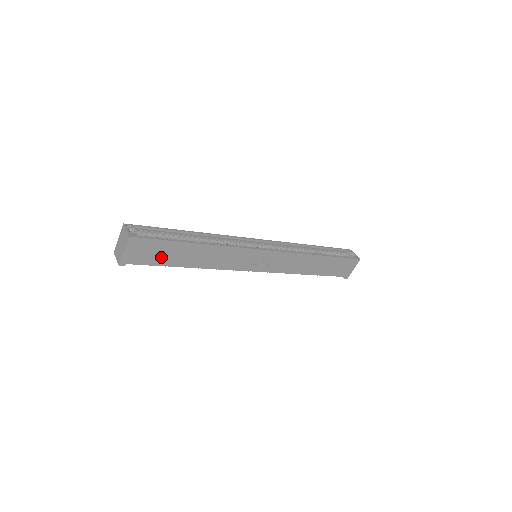
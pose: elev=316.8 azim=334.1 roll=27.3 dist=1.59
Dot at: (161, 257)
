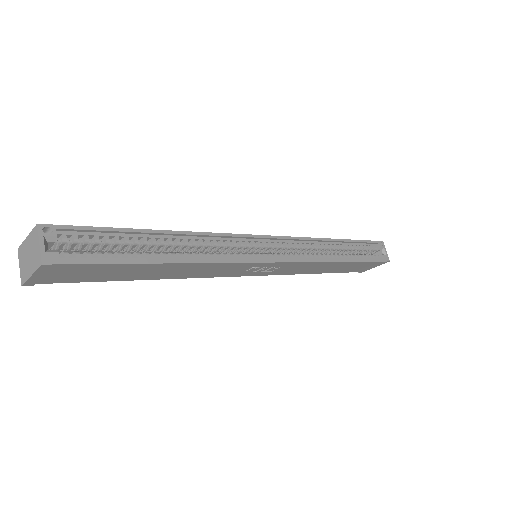
Dot at: (102, 275)
